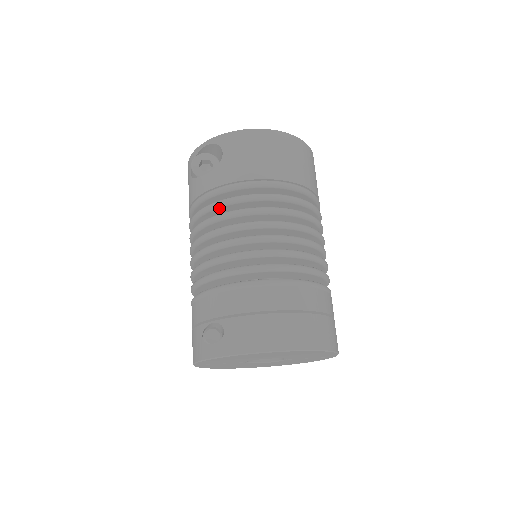
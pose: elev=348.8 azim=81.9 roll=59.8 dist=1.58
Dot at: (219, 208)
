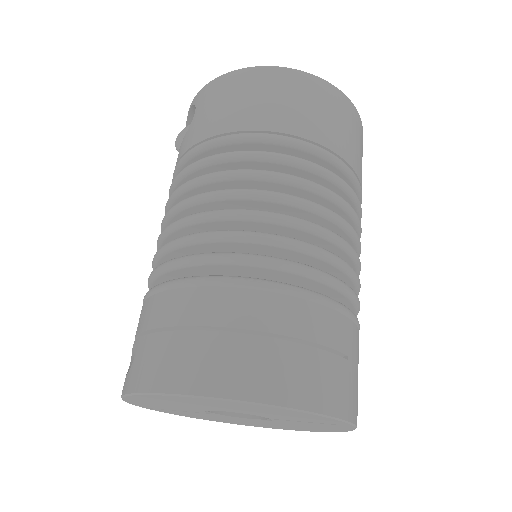
Dot at: (179, 184)
